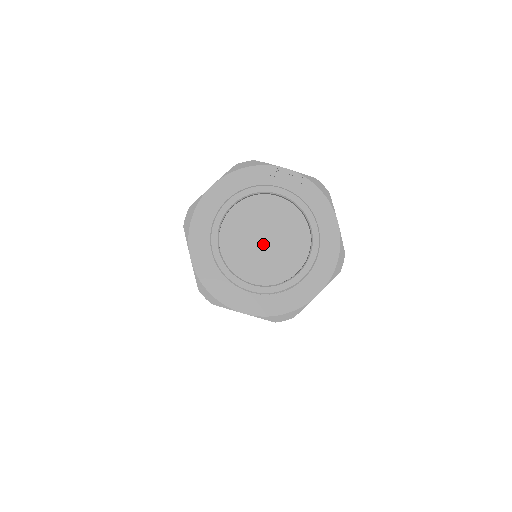
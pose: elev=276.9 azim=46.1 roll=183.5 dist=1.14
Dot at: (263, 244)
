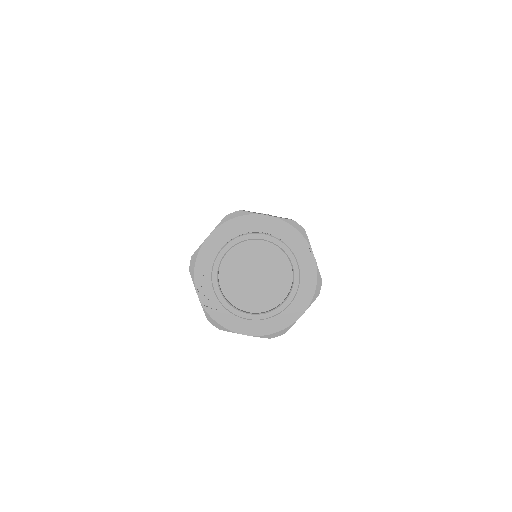
Dot at: (252, 277)
